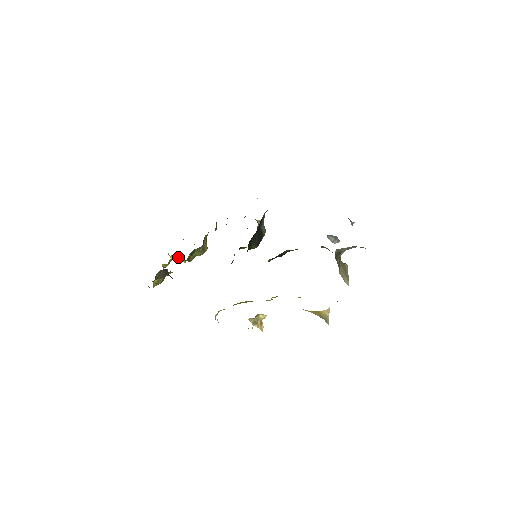
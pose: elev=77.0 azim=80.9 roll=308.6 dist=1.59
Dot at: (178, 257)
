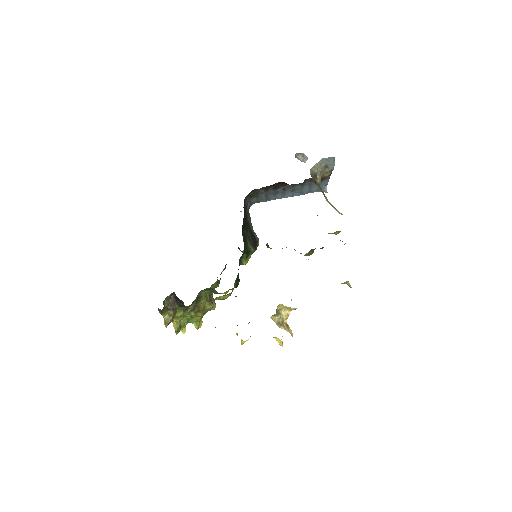
Dot at: (188, 318)
